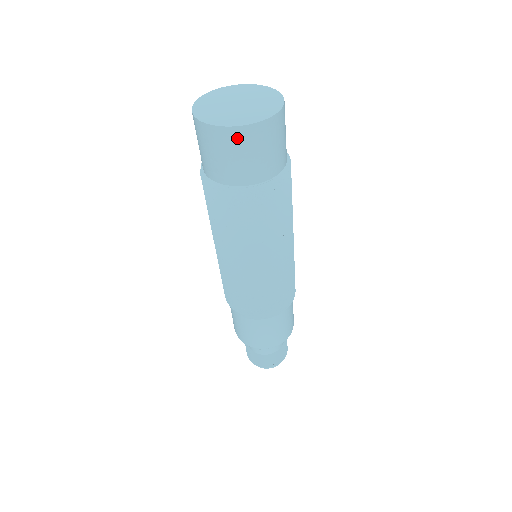
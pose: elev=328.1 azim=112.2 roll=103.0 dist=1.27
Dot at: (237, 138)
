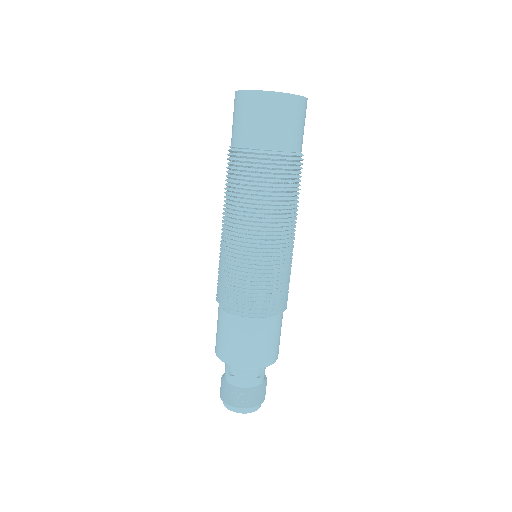
Dot at: (257, 101)
